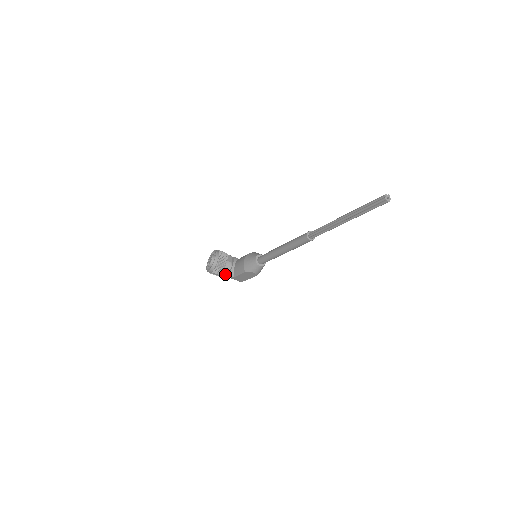
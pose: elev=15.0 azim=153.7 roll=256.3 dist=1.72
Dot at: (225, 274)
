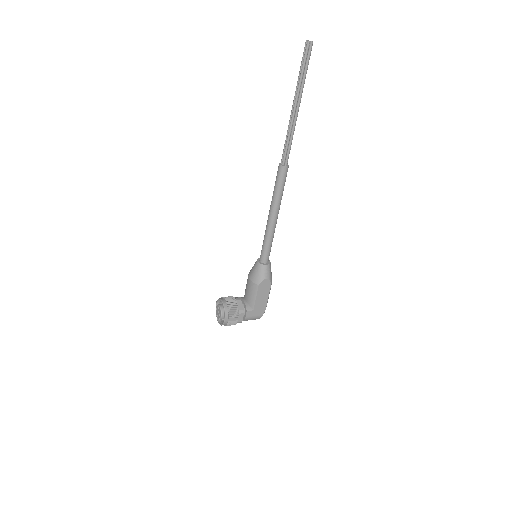
Dot at: (242, 312)
